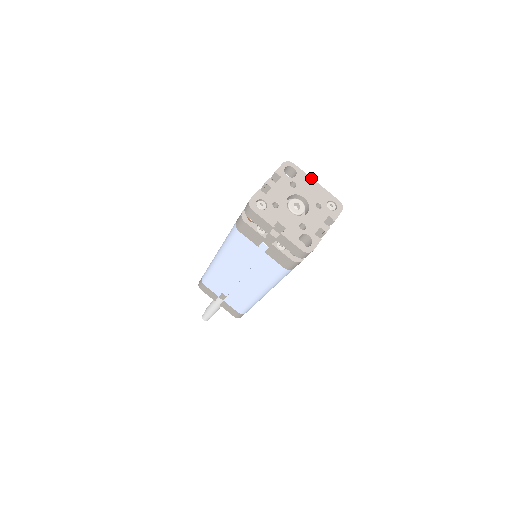
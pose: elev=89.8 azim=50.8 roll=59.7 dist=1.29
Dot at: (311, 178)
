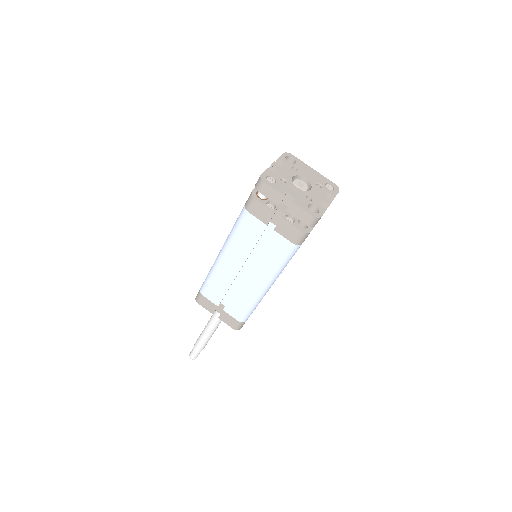
Dot at: (309, 166)
